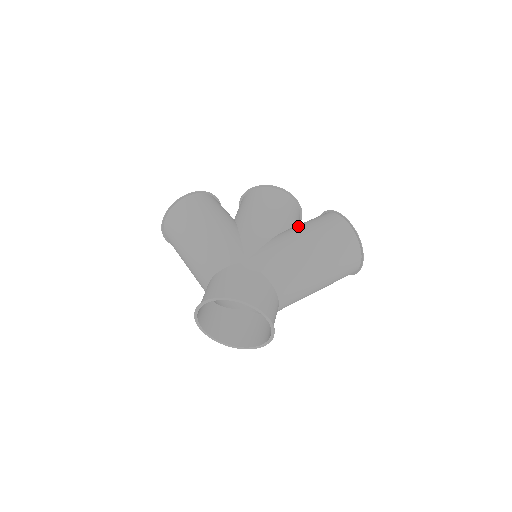
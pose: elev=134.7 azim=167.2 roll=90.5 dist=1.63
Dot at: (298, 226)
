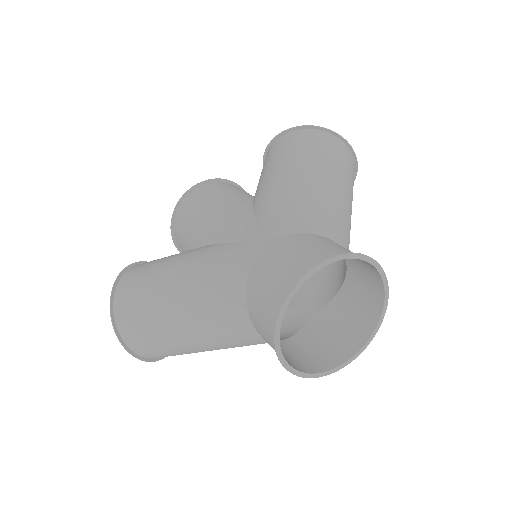
Dot at: (260, 181)
